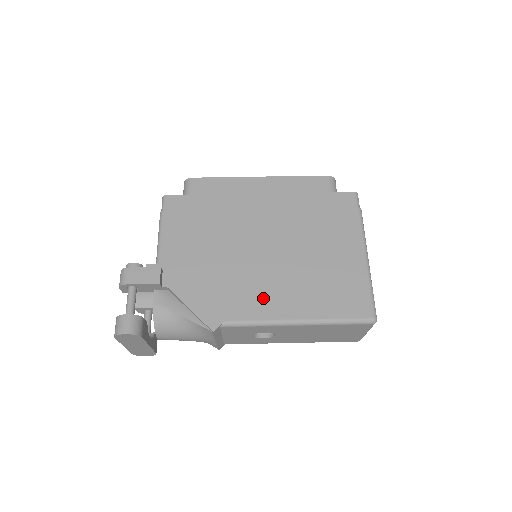
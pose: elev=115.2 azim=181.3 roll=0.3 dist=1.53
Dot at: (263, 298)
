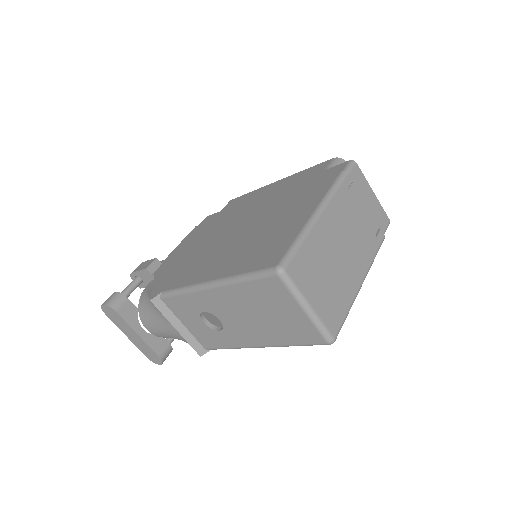
Dot at: (201, 268)
